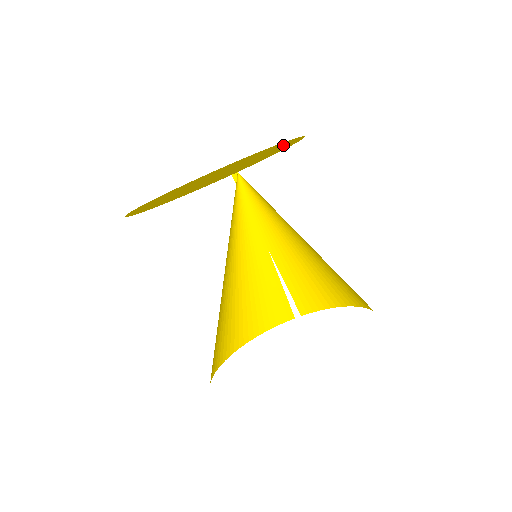
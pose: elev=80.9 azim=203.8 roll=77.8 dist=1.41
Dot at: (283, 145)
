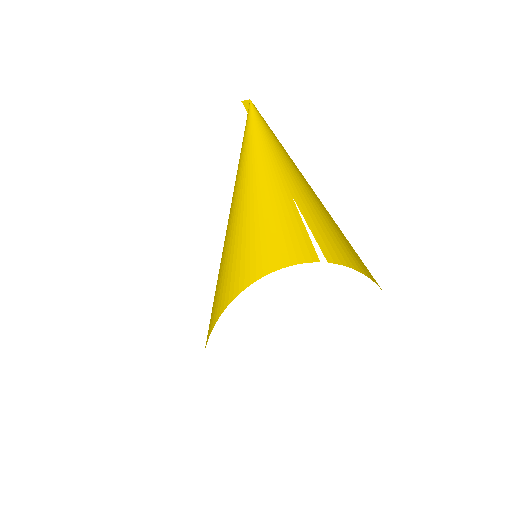
Dot at: occluded
